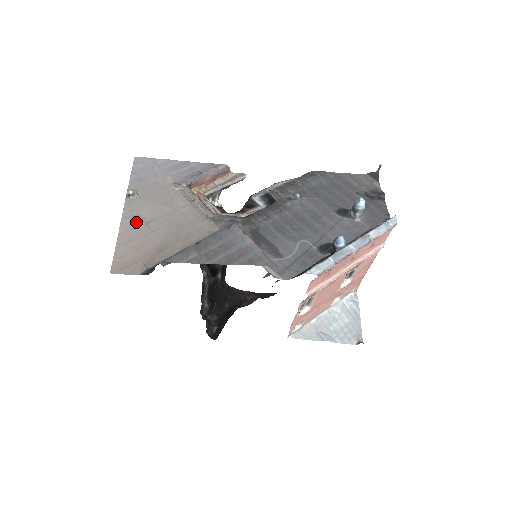
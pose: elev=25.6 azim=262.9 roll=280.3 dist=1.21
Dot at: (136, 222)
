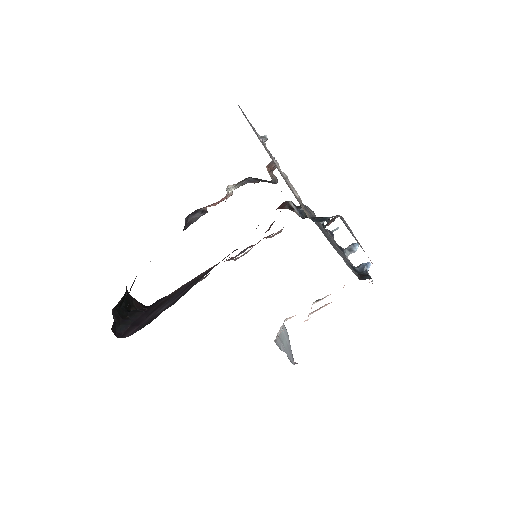
Dot at: occluded
